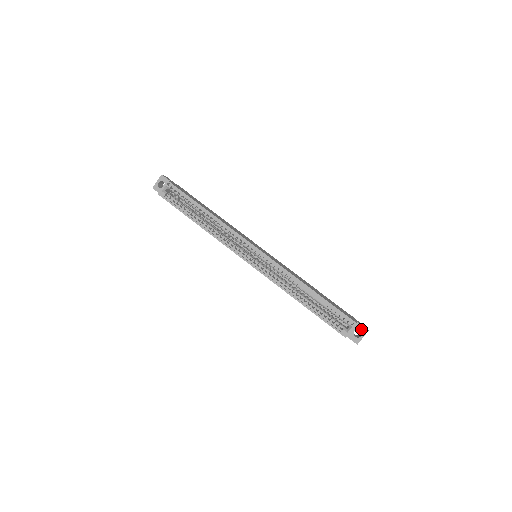
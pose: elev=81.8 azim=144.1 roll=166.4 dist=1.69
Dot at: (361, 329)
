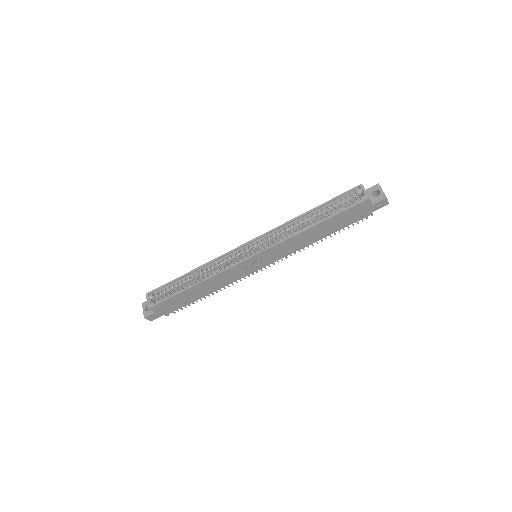
Dot at: (373, 189)
